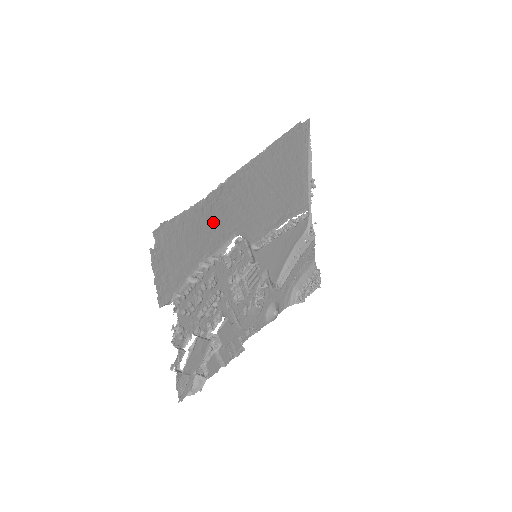
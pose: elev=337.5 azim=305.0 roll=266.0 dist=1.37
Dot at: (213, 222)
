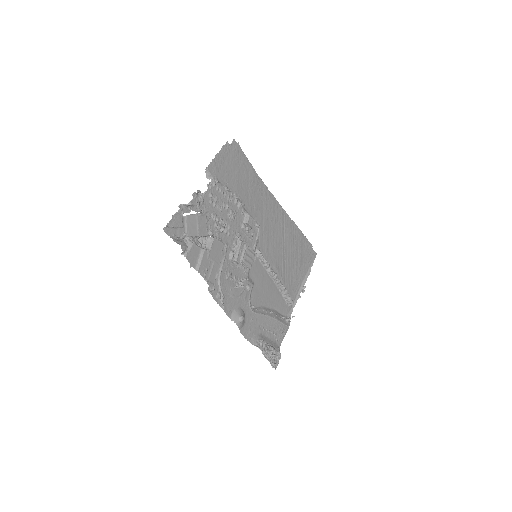
Dot at: (253, 192)
